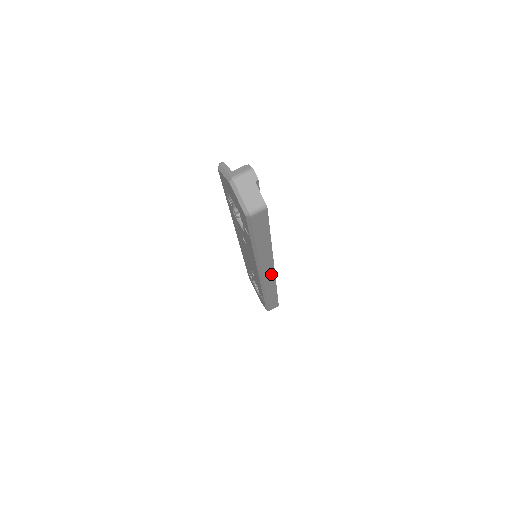
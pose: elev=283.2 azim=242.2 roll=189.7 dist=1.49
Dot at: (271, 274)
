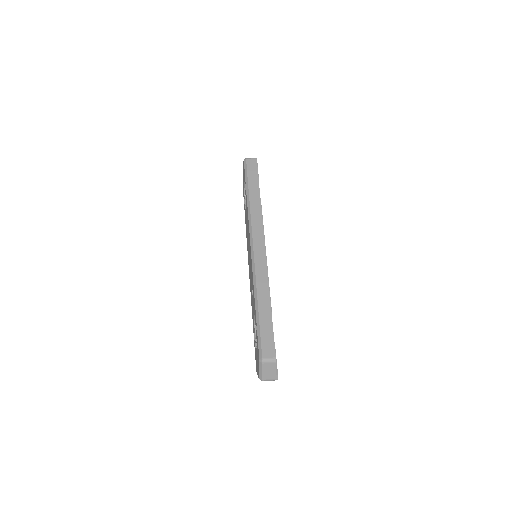
Dot at: (262, 250)
